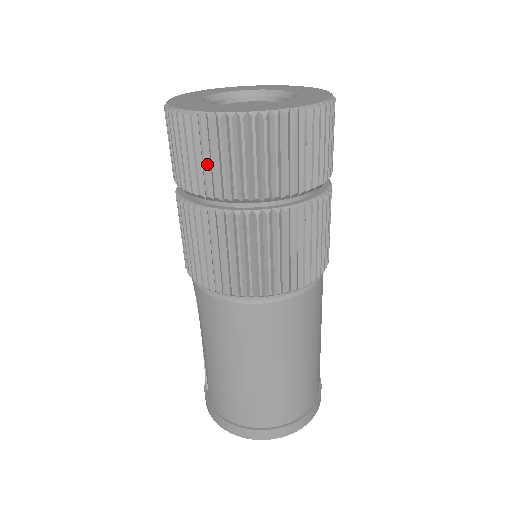
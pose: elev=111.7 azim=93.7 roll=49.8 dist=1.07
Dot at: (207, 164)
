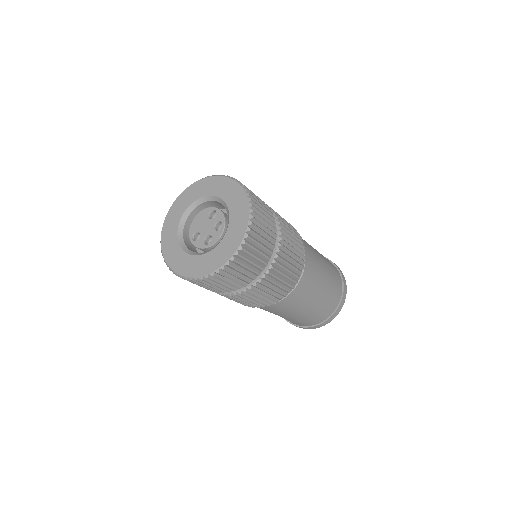
Dot at: (230, 282)
